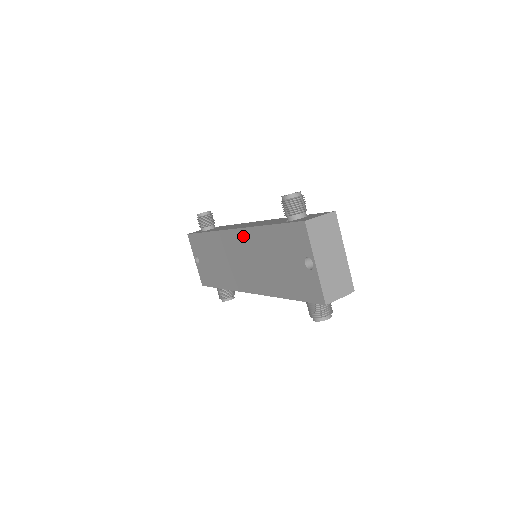
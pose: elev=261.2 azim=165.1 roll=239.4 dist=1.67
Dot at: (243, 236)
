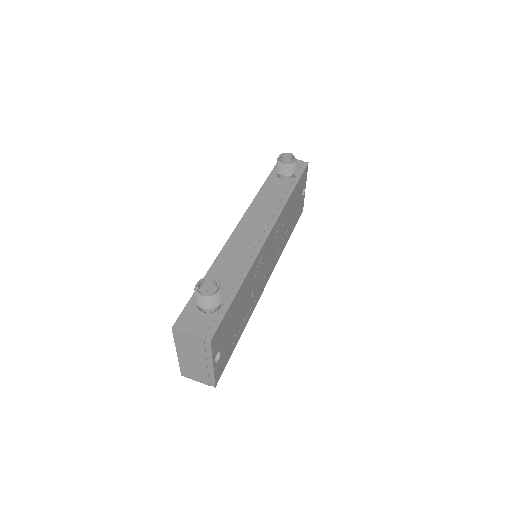
Dot at: occluded
